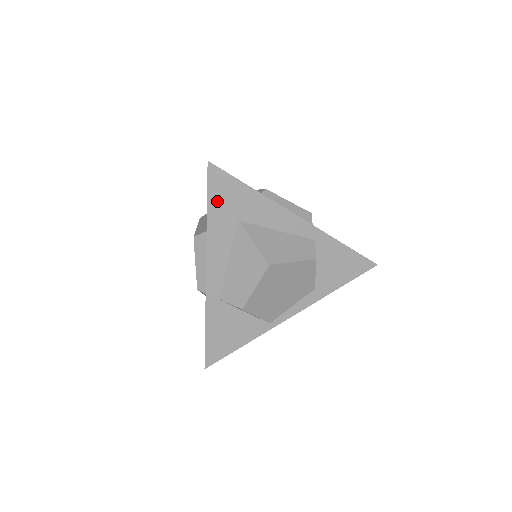
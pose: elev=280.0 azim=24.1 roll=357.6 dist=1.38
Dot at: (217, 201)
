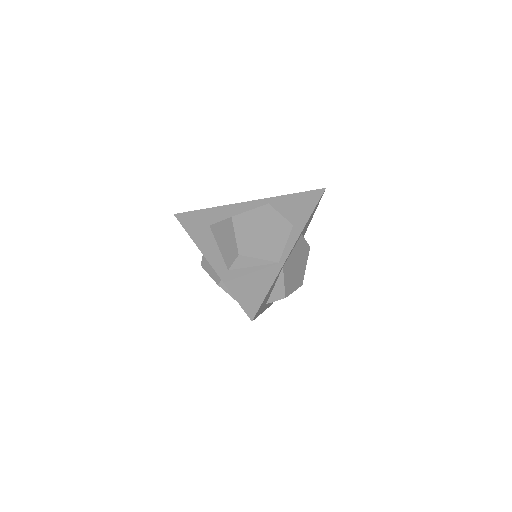
Dot at: (190, 226)
